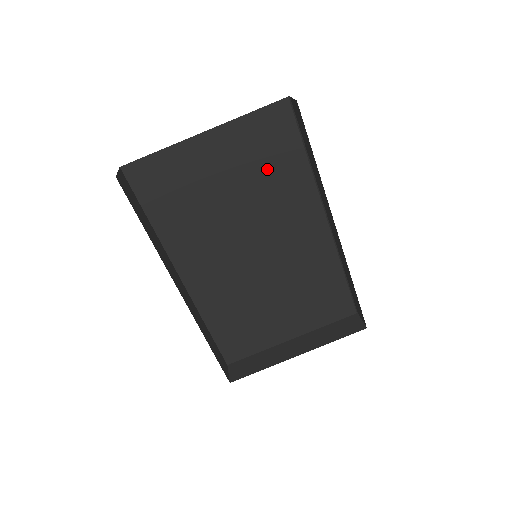
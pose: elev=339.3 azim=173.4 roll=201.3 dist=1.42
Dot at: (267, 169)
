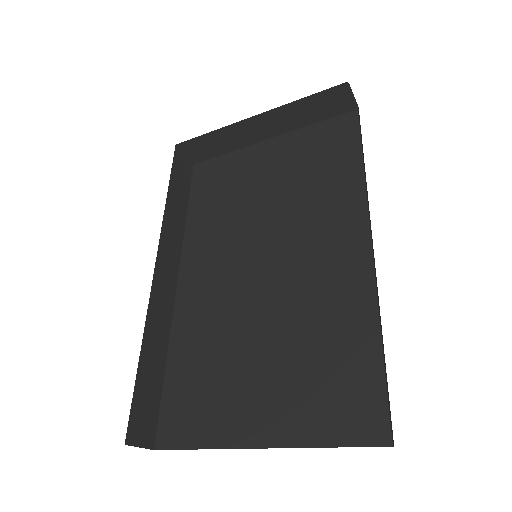
Dot at: (314, 174)
